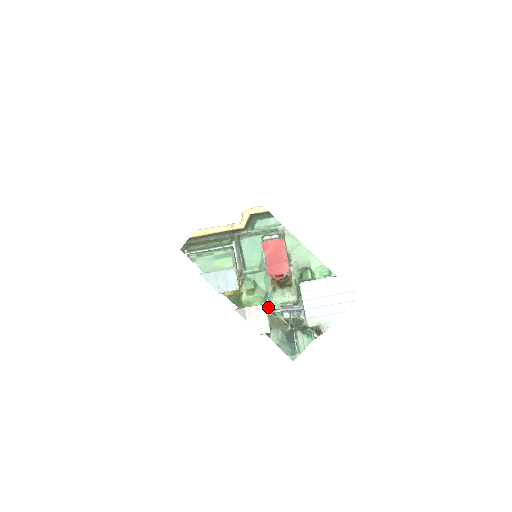
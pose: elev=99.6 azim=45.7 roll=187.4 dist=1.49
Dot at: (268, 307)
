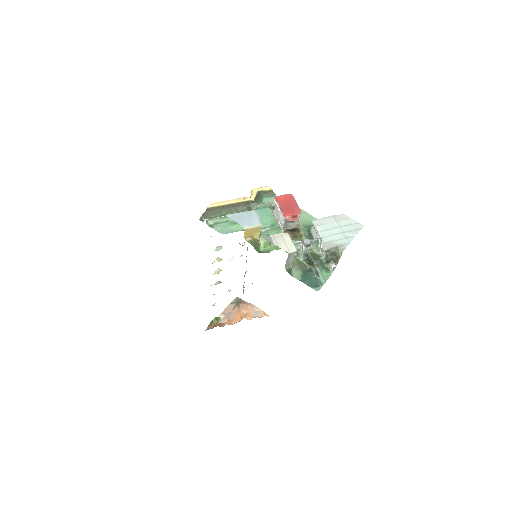
Dot at: occluded
